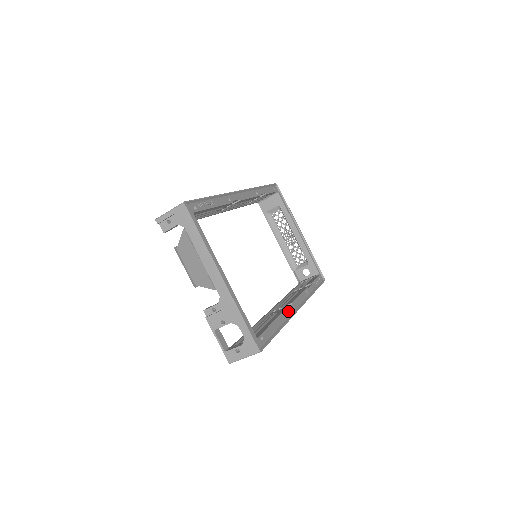
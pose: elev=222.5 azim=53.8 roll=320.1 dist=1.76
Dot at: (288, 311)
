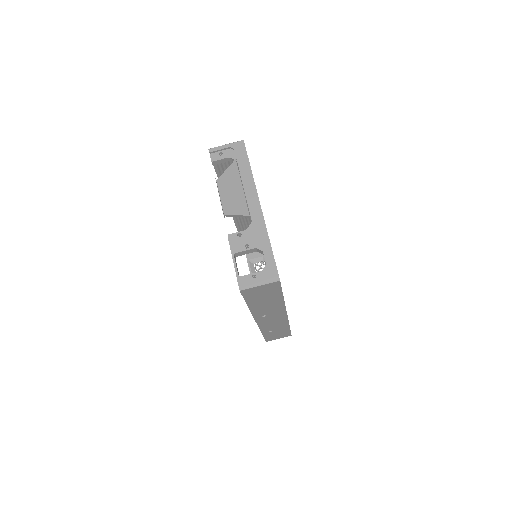
Dot at: occluded
